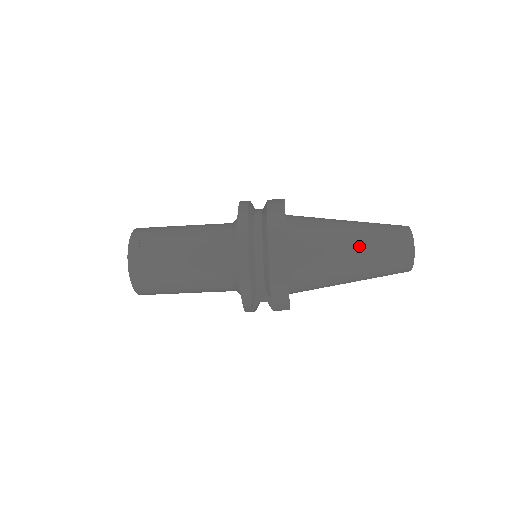
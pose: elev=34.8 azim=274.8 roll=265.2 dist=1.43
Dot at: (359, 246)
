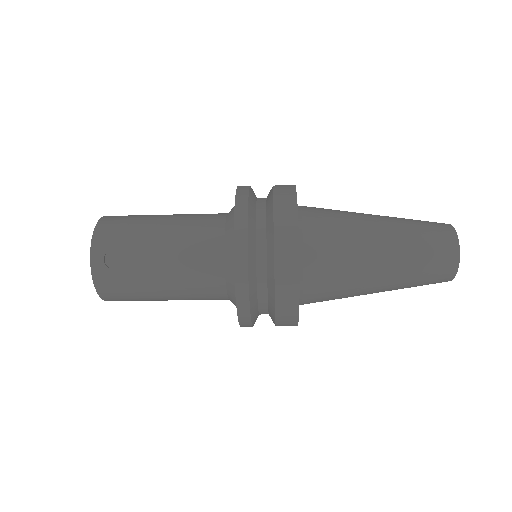
Dot at: (390, 269)
